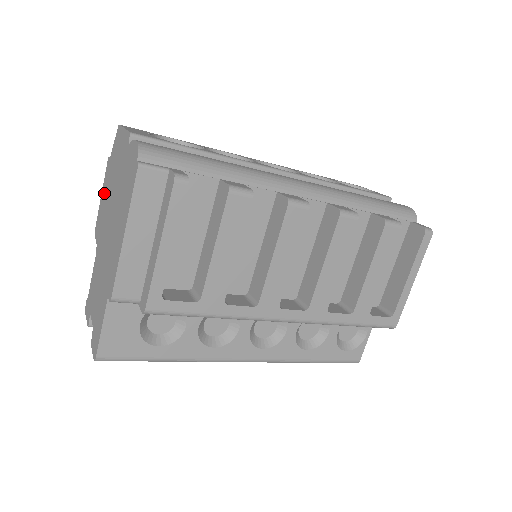
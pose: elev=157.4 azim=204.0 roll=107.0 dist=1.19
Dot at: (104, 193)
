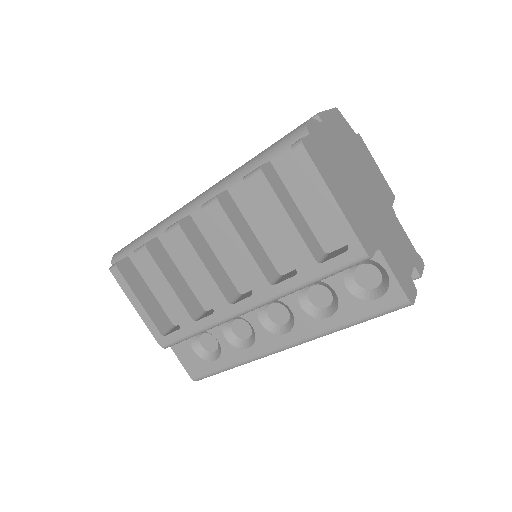
Dot at: occluded
